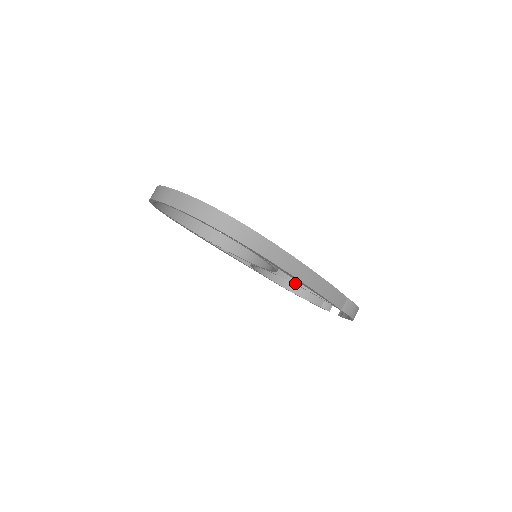
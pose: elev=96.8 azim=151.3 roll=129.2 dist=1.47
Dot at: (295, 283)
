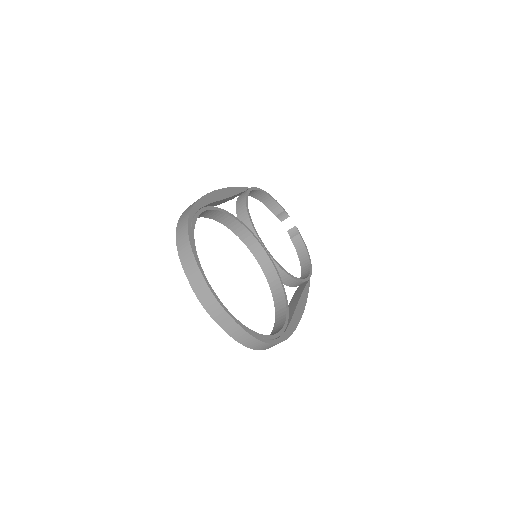
Dot at: occluded
